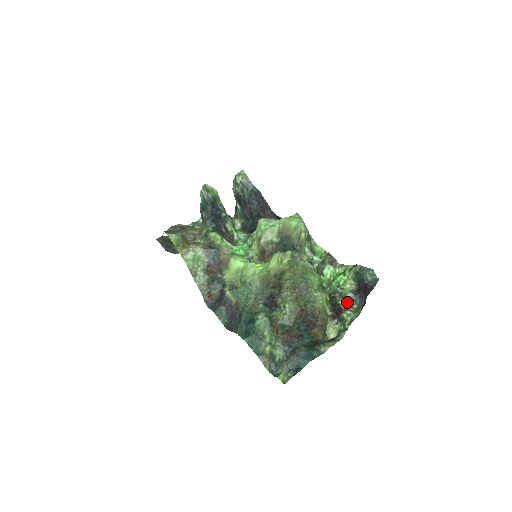
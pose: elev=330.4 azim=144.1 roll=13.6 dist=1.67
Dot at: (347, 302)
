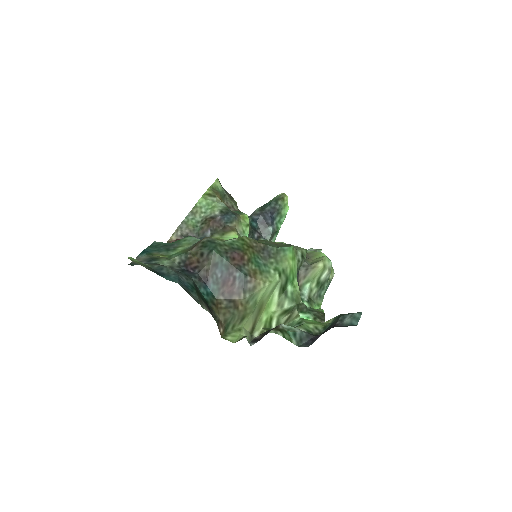
Dot at: (291, 329)
